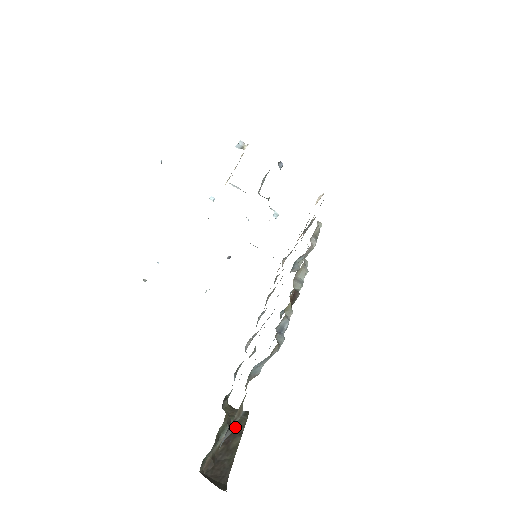
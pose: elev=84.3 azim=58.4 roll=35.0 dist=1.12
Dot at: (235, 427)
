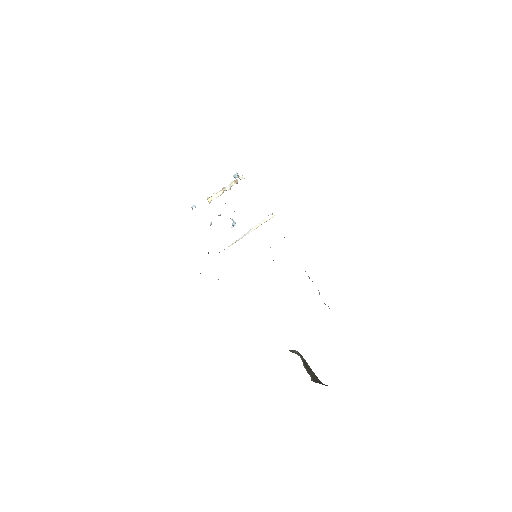
Dot at: (302, 359)
